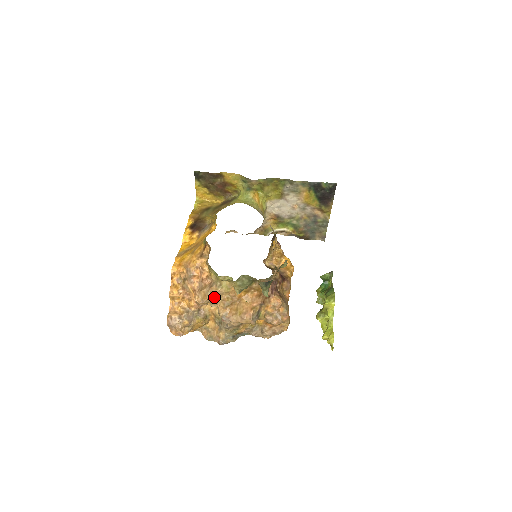
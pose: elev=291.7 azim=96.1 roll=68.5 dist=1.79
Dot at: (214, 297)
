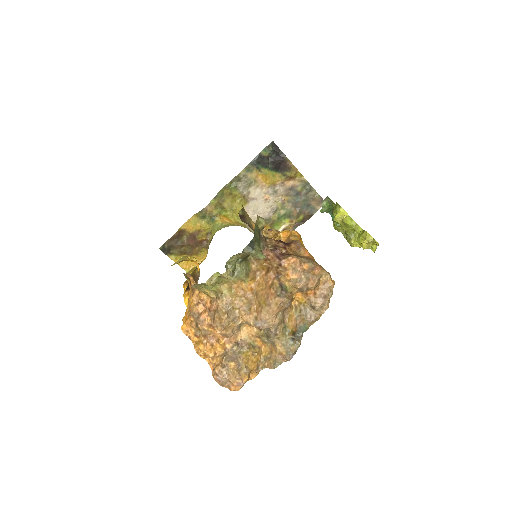
Dot at: (228, 312)
